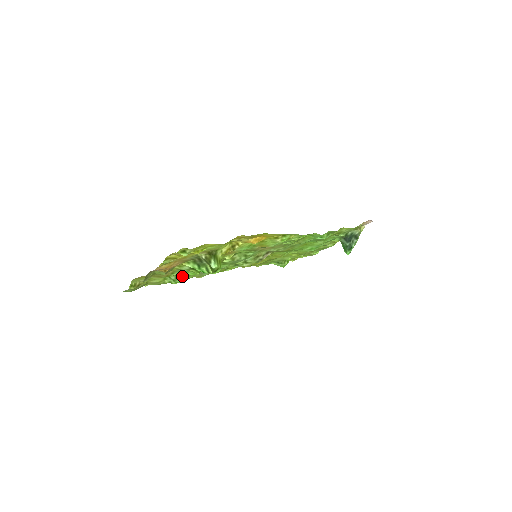
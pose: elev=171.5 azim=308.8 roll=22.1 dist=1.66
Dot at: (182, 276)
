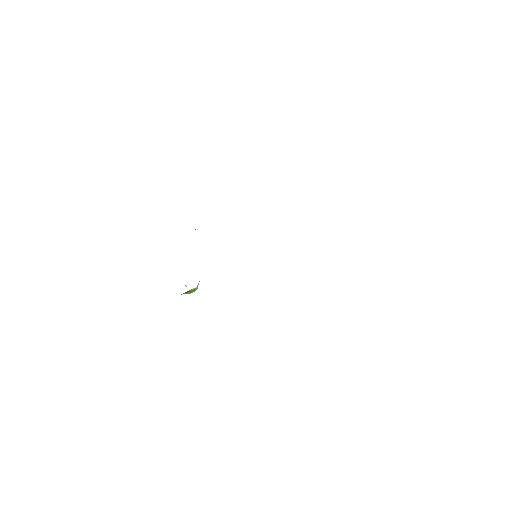
Dot at: occluded
